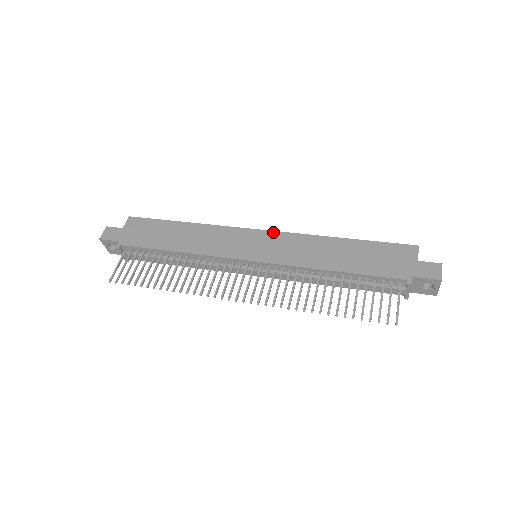
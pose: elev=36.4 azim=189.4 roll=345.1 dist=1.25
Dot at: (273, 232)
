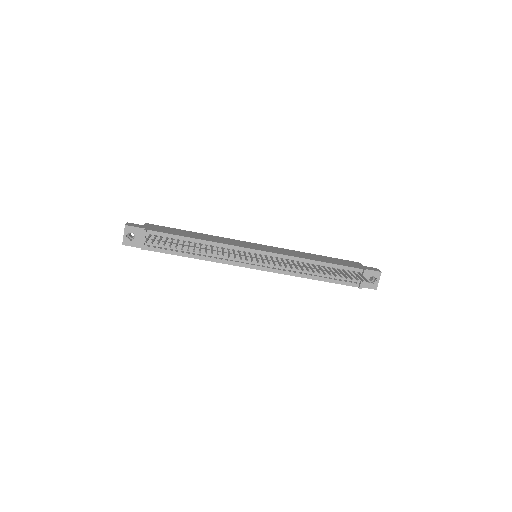
Dot at: (266, 245)
